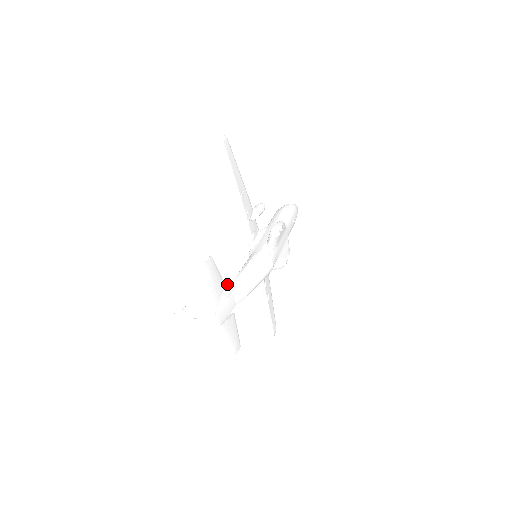
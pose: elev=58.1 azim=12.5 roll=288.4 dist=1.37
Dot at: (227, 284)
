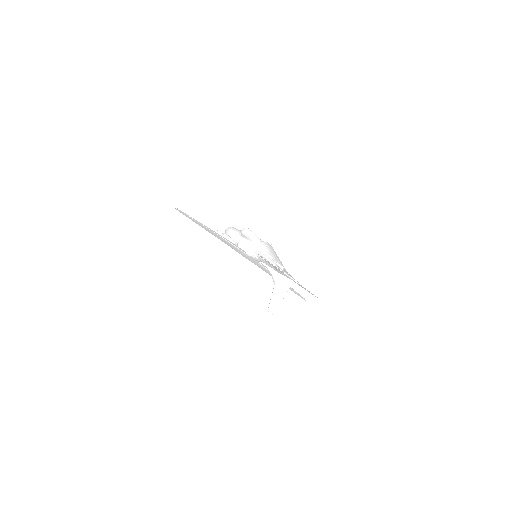
Dot at: occluded
